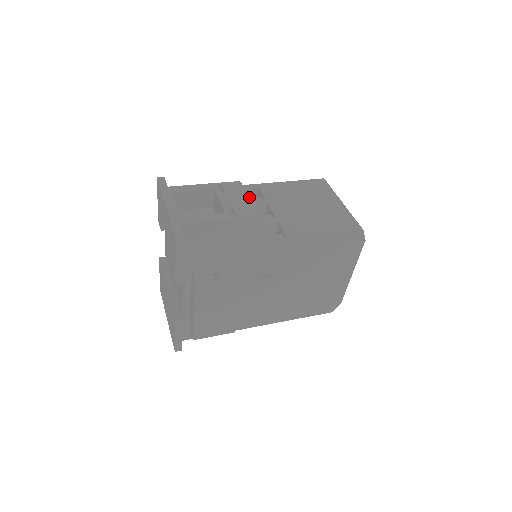
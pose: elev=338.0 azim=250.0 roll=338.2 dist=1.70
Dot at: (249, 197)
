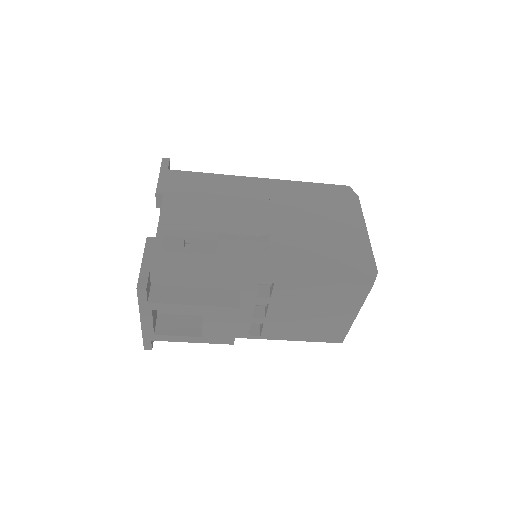
Dot at: occluded
